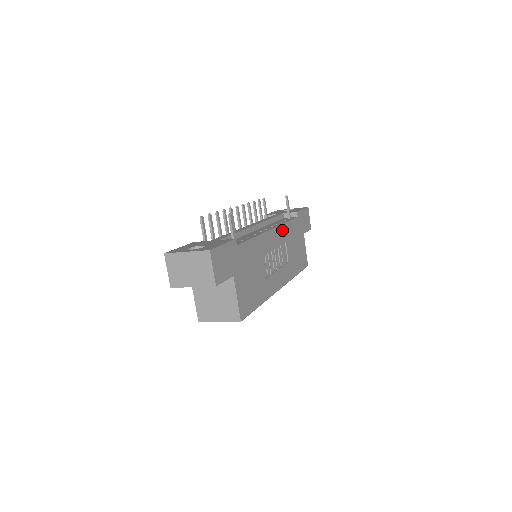
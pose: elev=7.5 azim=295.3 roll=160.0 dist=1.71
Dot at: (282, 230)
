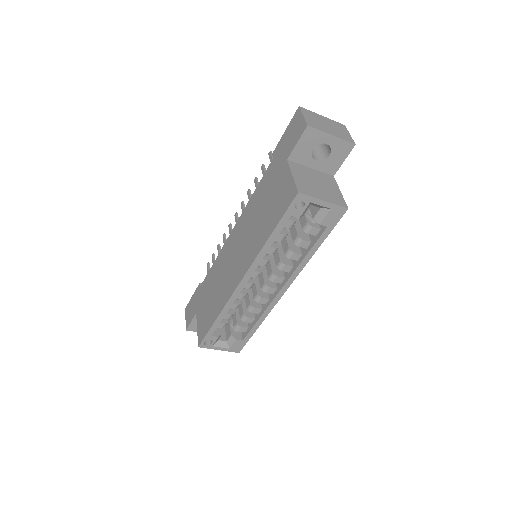
Dot at: occluded
